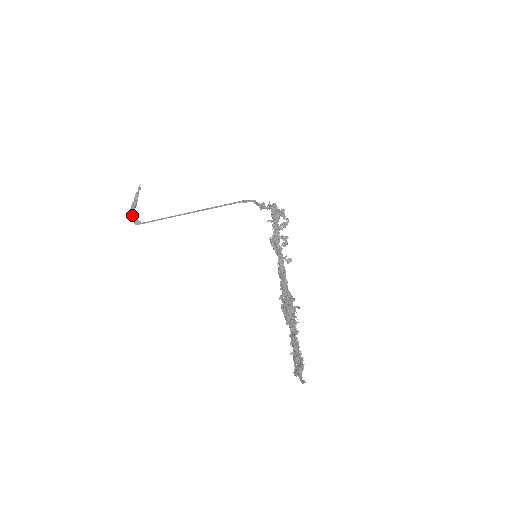
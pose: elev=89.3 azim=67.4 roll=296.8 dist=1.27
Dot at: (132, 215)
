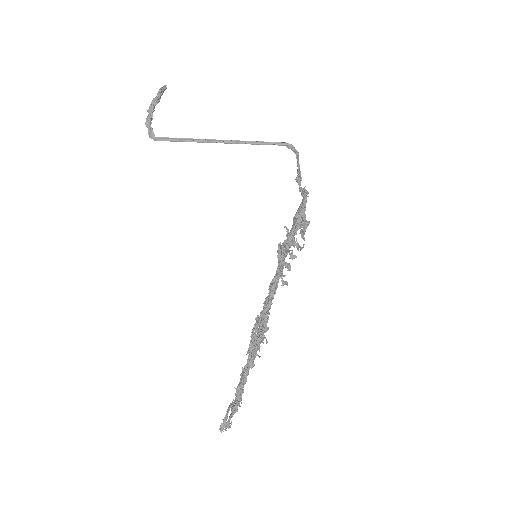
Dot at: (148, 120)
